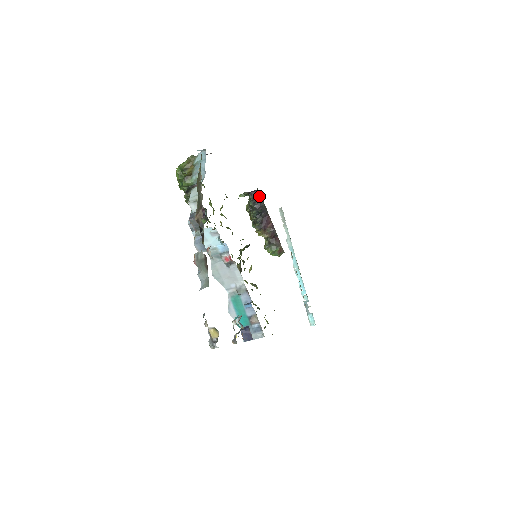
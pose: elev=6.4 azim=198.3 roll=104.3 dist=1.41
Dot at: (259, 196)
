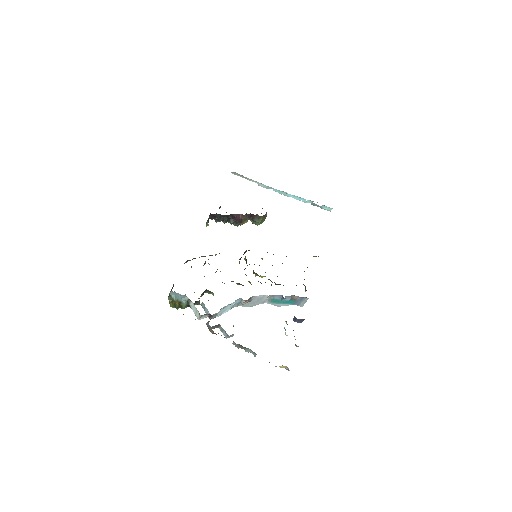
Dot at: (215, 214)
